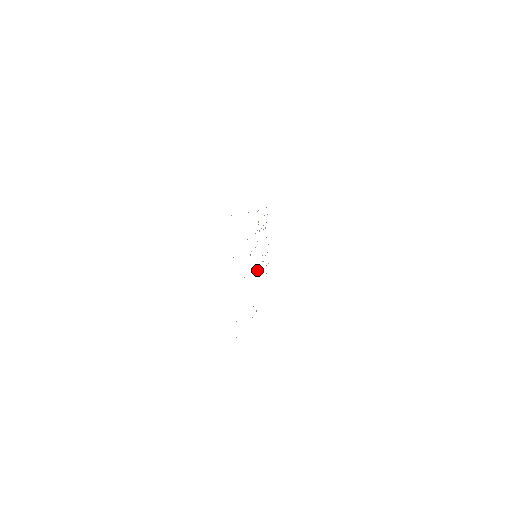
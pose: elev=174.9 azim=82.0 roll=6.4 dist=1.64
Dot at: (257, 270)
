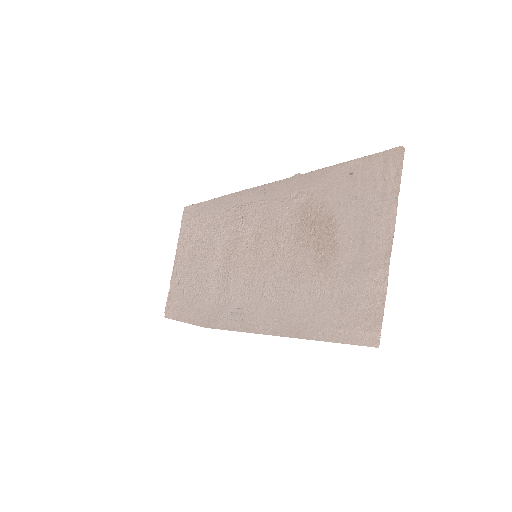
Dot at: (244, 278)
